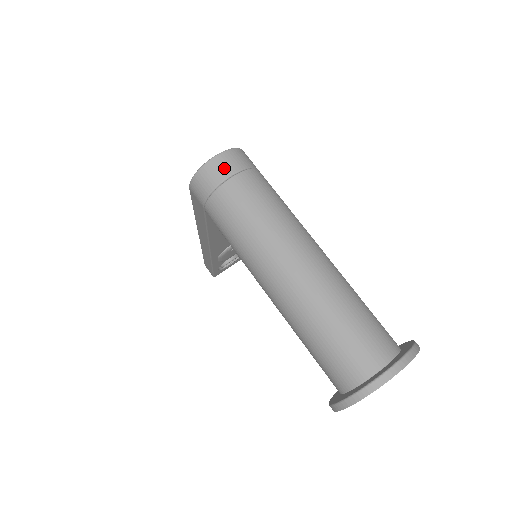
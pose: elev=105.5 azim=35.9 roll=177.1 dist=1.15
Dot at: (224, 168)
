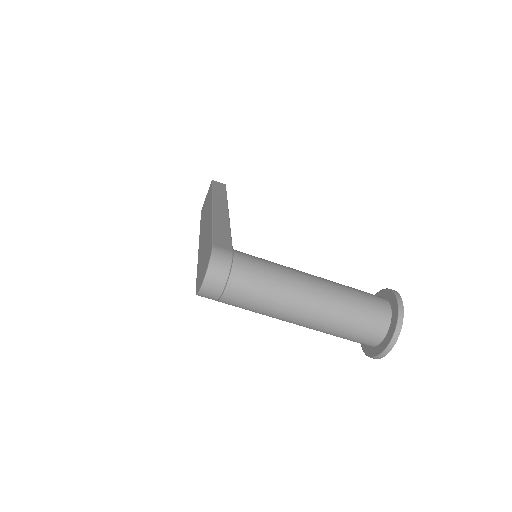
Dot at: (216, 286)
